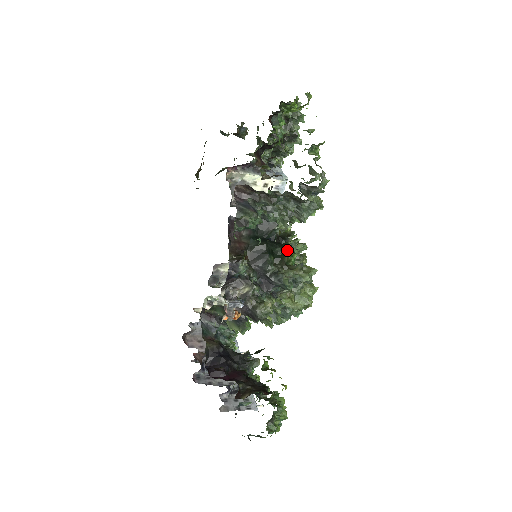
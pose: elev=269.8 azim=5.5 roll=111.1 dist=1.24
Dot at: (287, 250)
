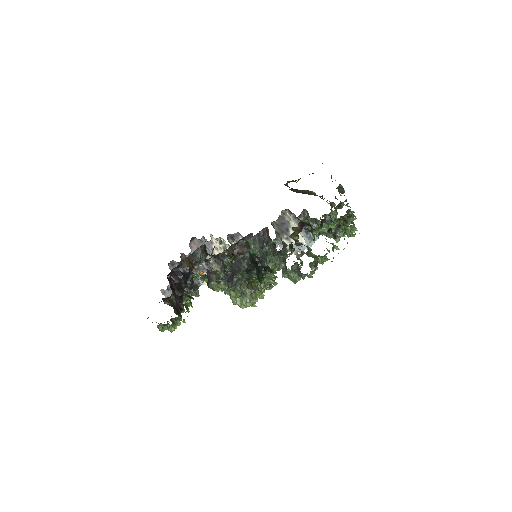
Dot at: (258, 277)
